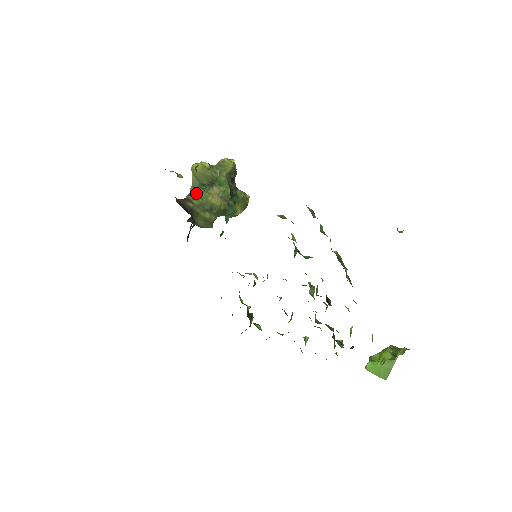
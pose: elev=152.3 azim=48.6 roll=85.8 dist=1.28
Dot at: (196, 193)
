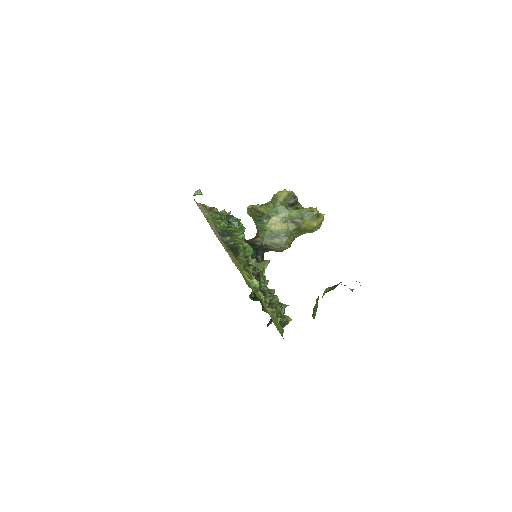
Dot at: (260, 229)
